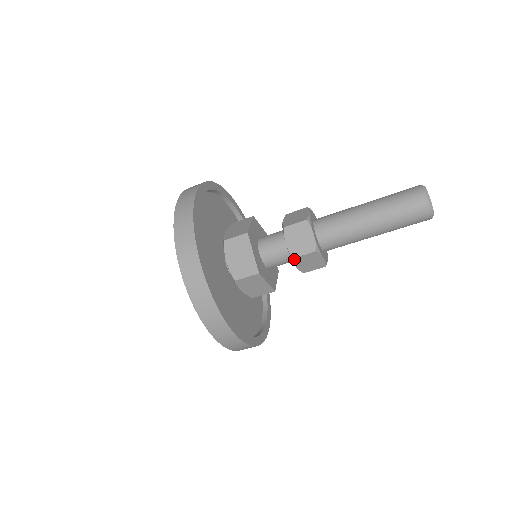
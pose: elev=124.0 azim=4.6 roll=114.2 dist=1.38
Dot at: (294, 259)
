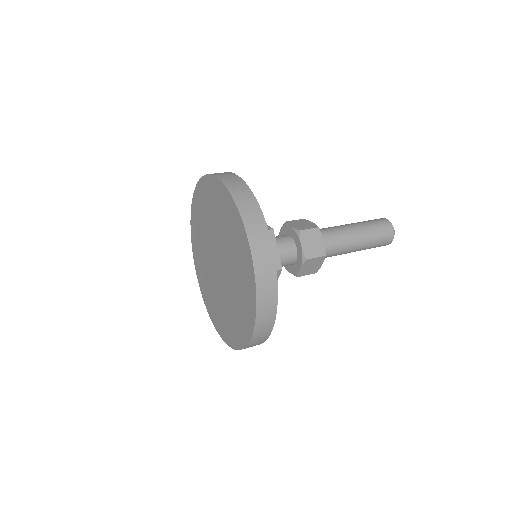
Dot at: (306, 260)
